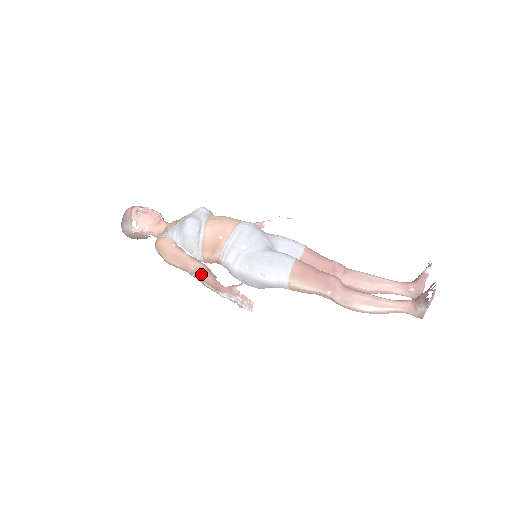
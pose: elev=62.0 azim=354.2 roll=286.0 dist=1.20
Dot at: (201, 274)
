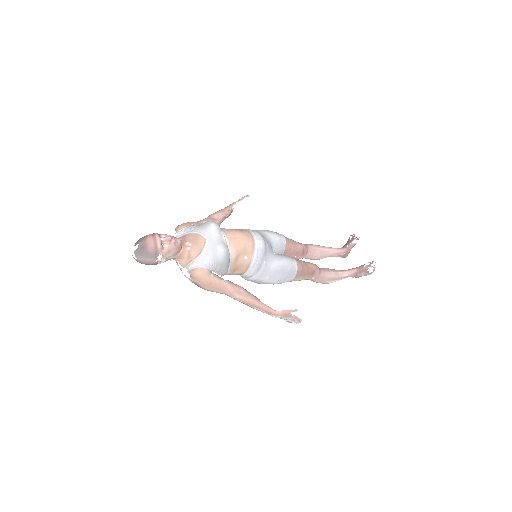
Dot at: (248, 300)
